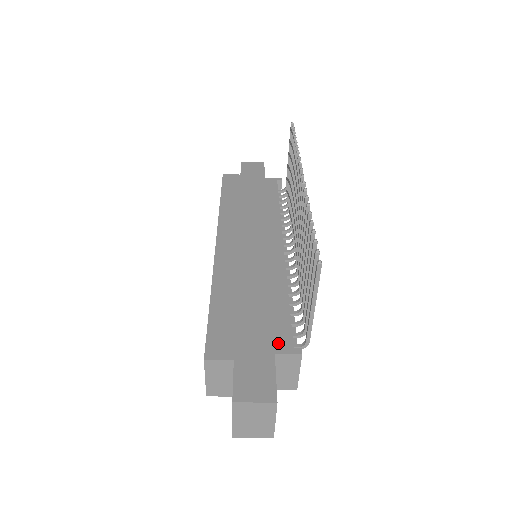
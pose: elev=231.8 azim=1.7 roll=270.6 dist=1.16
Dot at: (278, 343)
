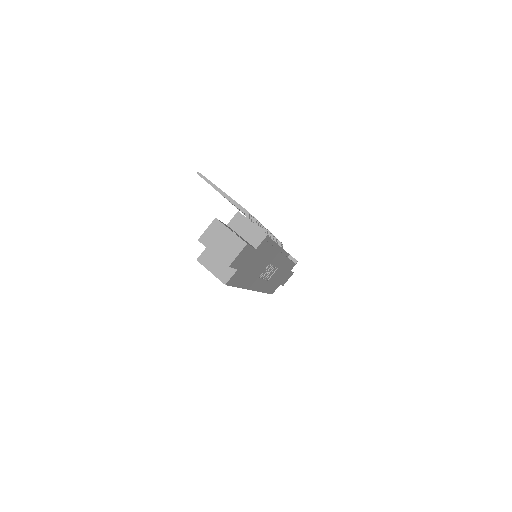
Dot at: occluded
